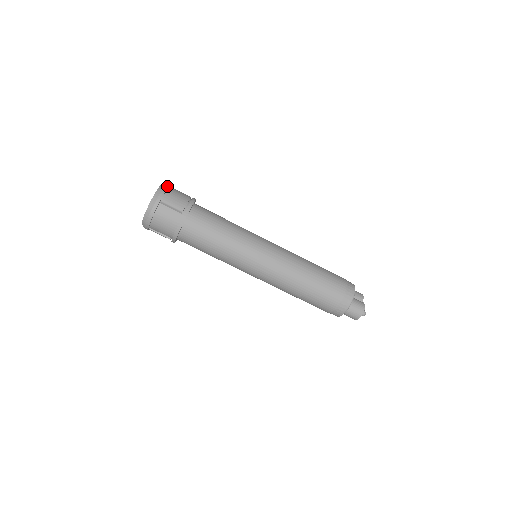
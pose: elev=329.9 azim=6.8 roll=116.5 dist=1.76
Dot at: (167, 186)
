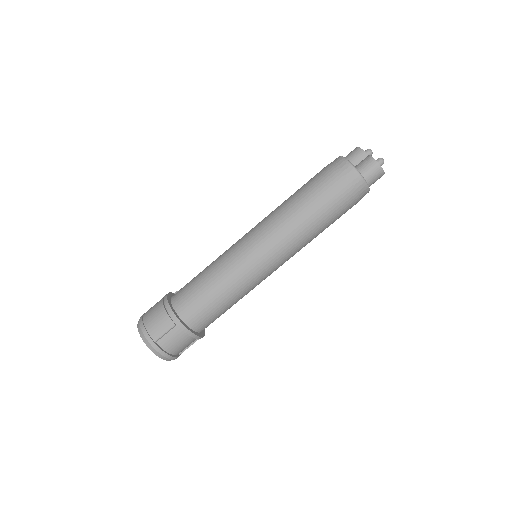
Dot at: (141, 323)
